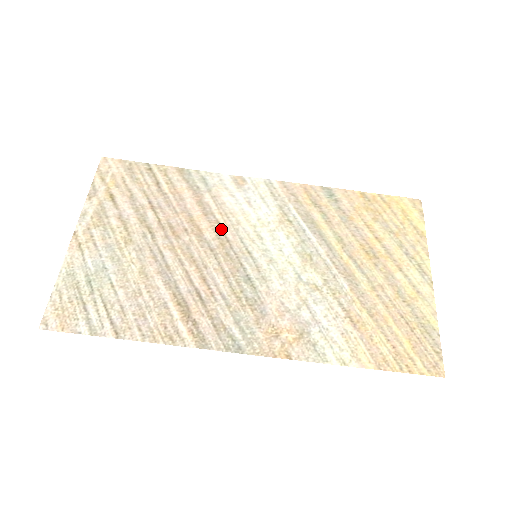
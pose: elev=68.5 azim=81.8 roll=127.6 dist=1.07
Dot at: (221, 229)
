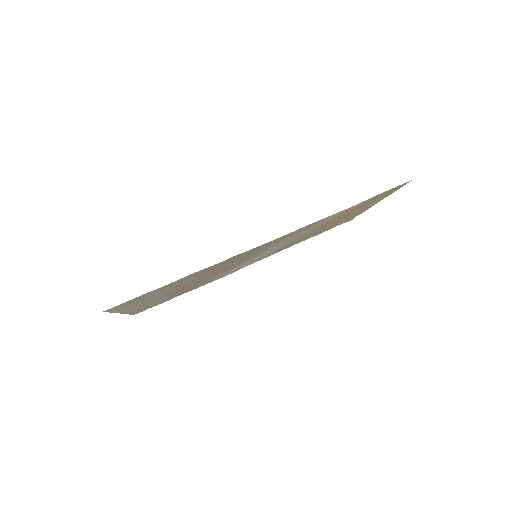
Dot at: (227, 270)
